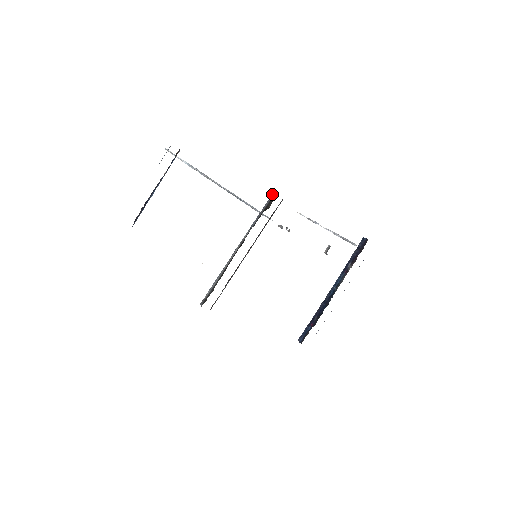
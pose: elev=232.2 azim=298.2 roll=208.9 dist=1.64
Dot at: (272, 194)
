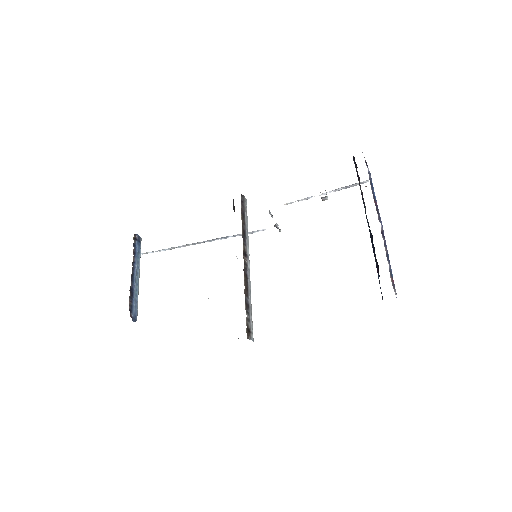
Dot at: occluded
